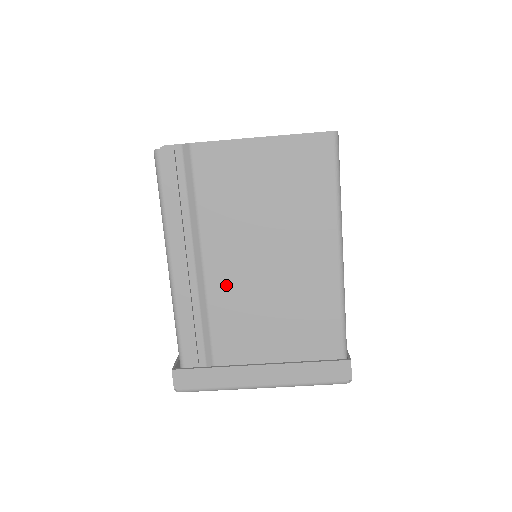
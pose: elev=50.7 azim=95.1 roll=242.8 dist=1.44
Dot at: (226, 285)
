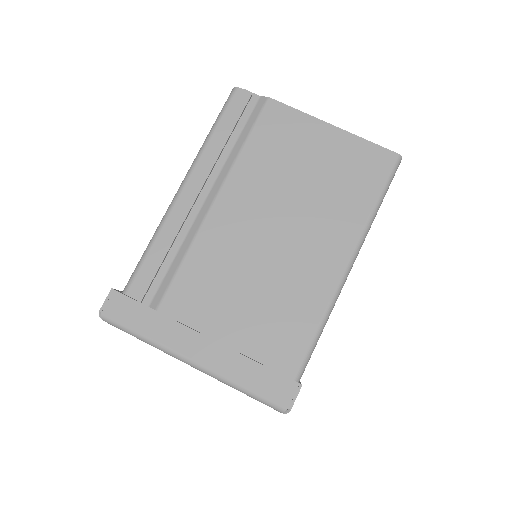
Dot at: (222, 235)
